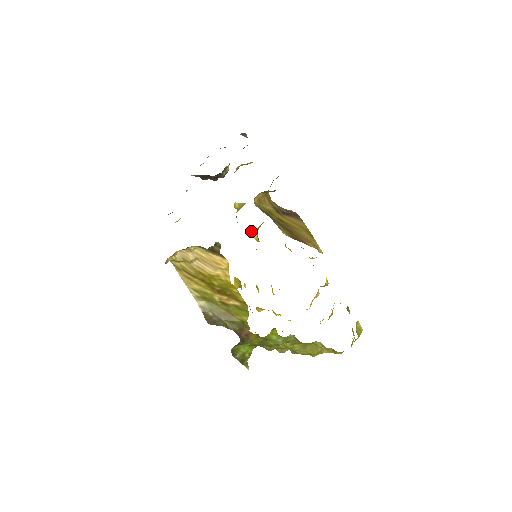
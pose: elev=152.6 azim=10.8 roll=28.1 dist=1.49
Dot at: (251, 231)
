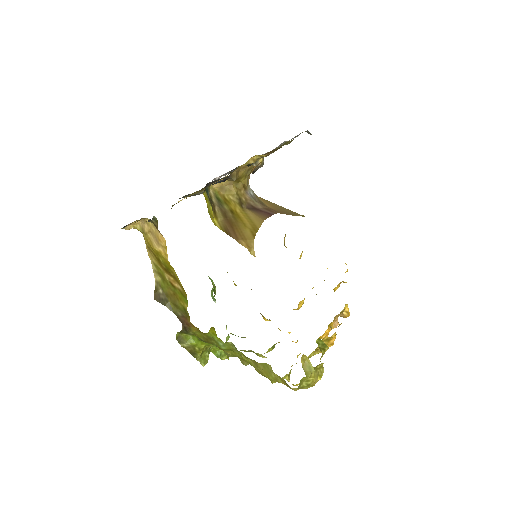
Dot at: occluded
